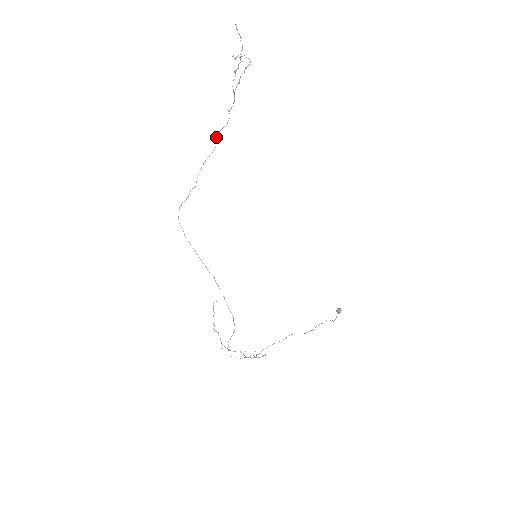
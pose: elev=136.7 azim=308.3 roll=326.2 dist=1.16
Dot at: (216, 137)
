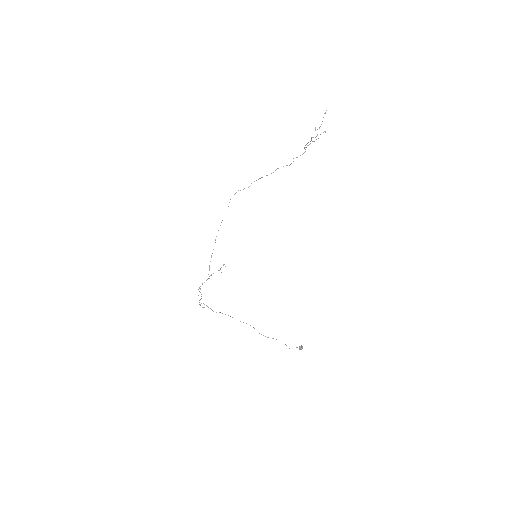
Dot at: (278, 168)
